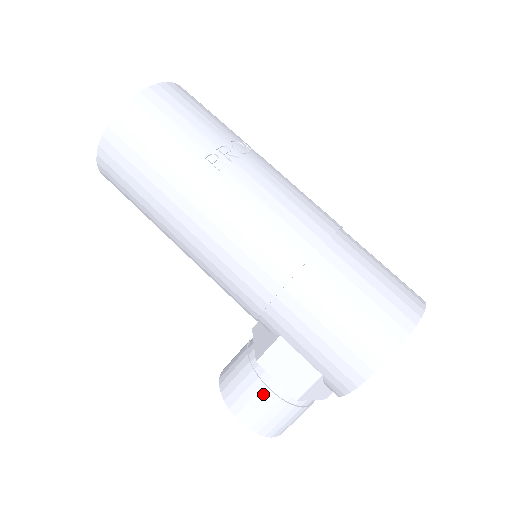
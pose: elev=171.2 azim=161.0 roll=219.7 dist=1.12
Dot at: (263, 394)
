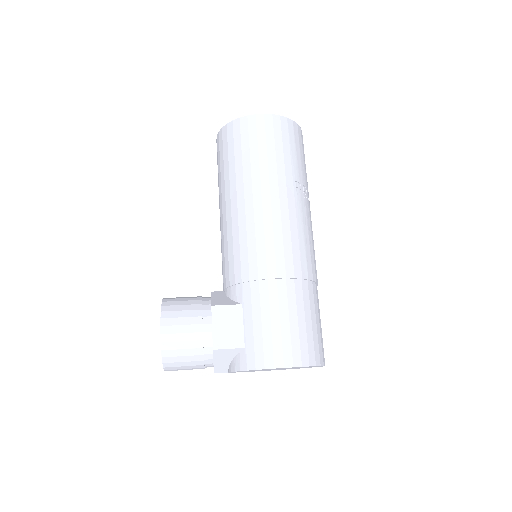
Dot at: (195, 328)
